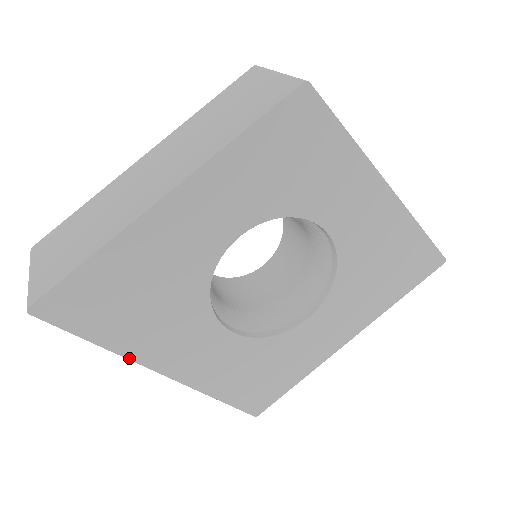
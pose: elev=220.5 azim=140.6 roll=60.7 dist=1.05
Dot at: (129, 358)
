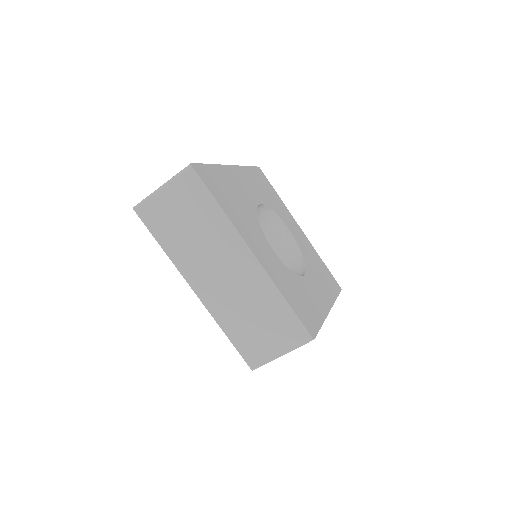
Dot at: (236, 229)
